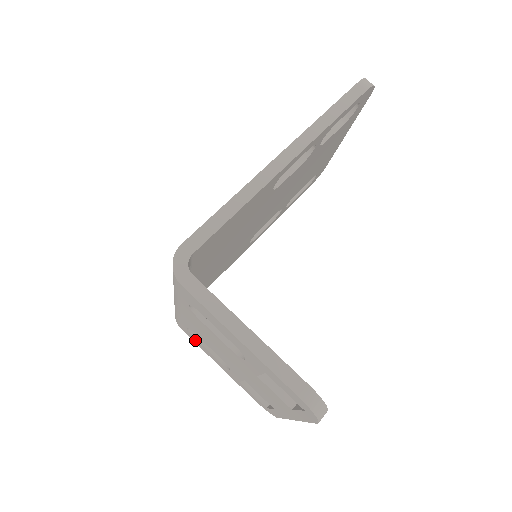
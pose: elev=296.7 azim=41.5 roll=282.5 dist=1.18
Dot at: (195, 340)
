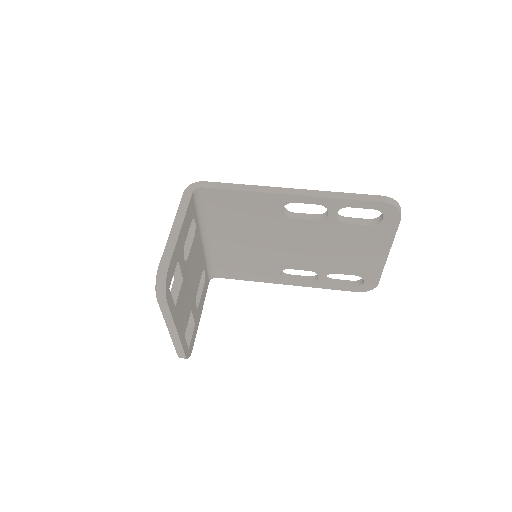
Dot at: occluded
